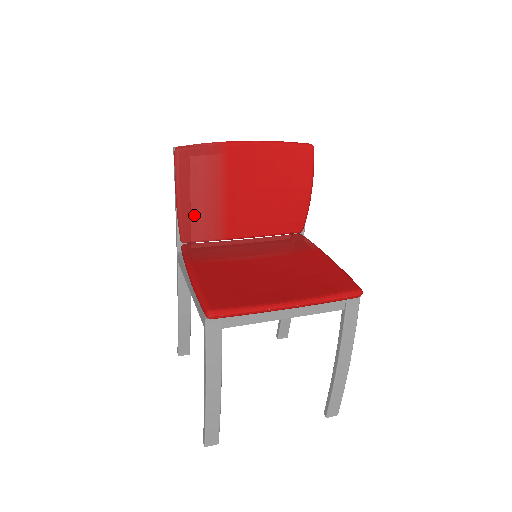
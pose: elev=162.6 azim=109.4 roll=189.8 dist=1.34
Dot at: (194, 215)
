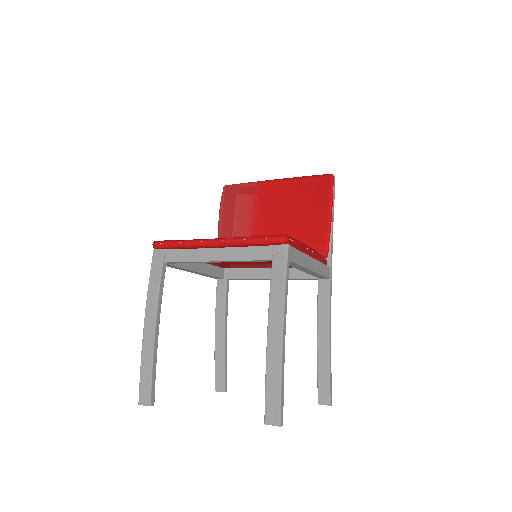
Dot at: (230, 235)
